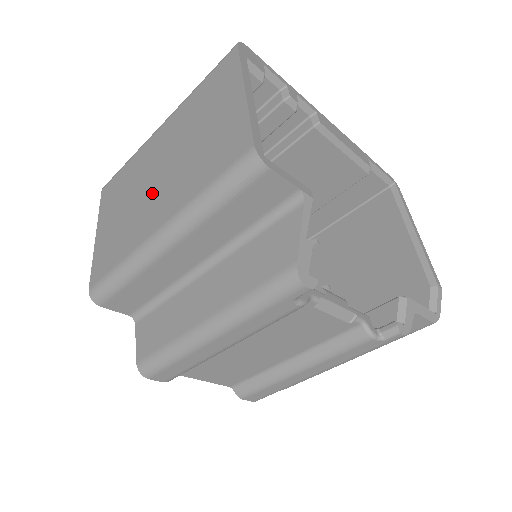
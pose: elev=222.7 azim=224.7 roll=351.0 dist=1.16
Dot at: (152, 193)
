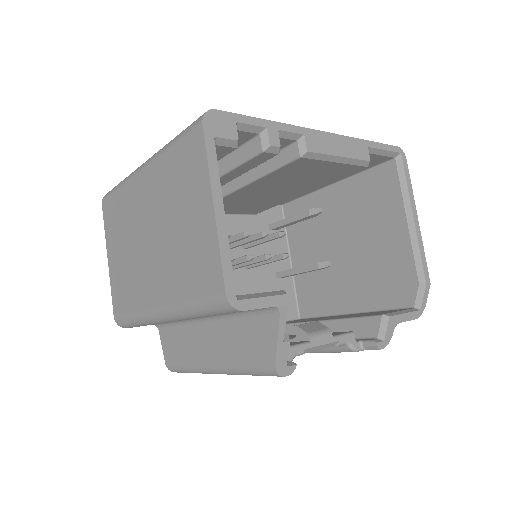
Dot at: (147, 259)
